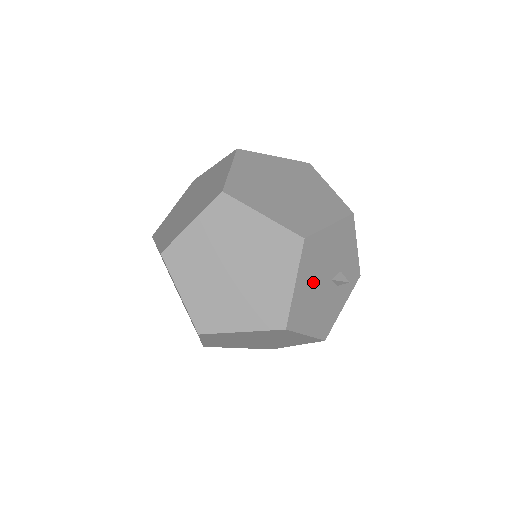
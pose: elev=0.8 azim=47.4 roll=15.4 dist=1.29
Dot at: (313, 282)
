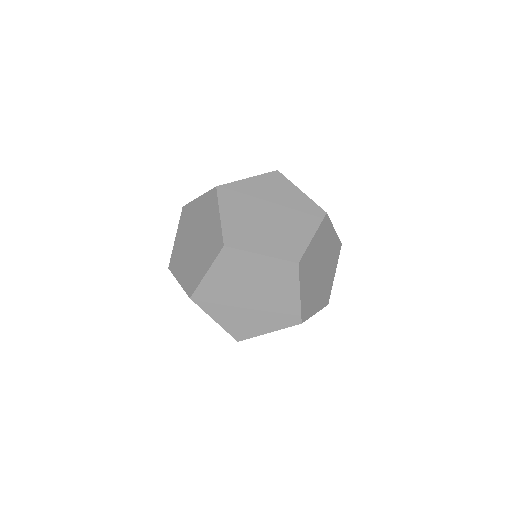
Dot at: occluded
